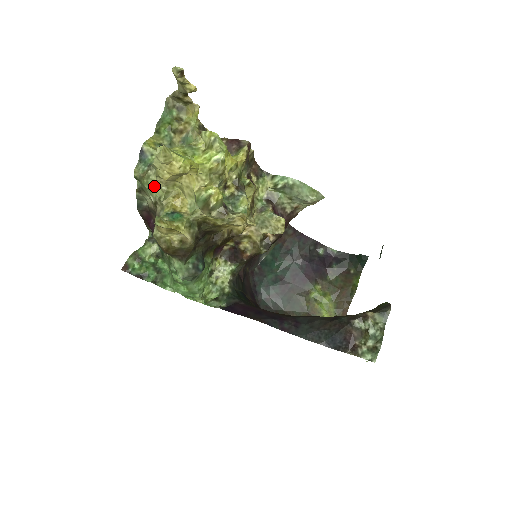
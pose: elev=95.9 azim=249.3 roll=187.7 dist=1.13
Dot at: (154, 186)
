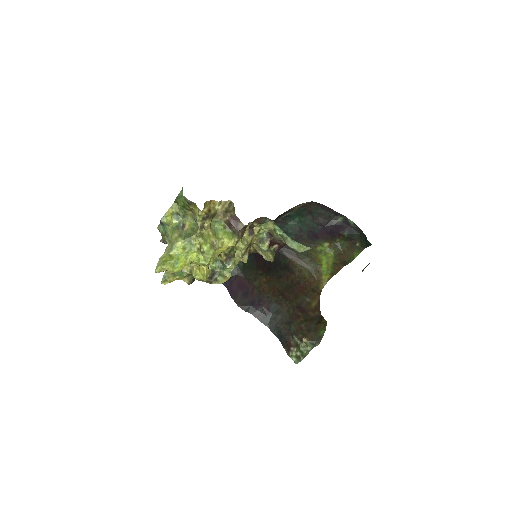
Dot at: occluded
